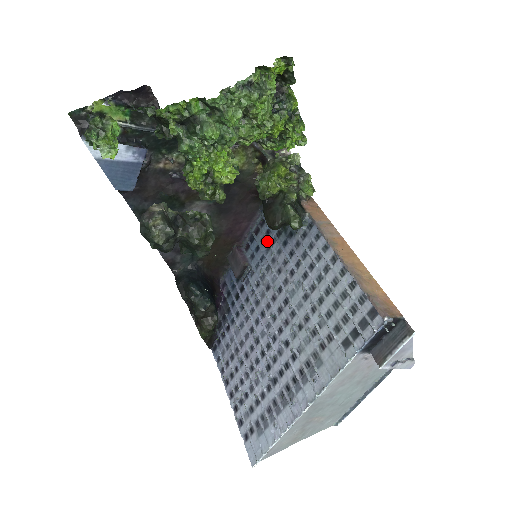
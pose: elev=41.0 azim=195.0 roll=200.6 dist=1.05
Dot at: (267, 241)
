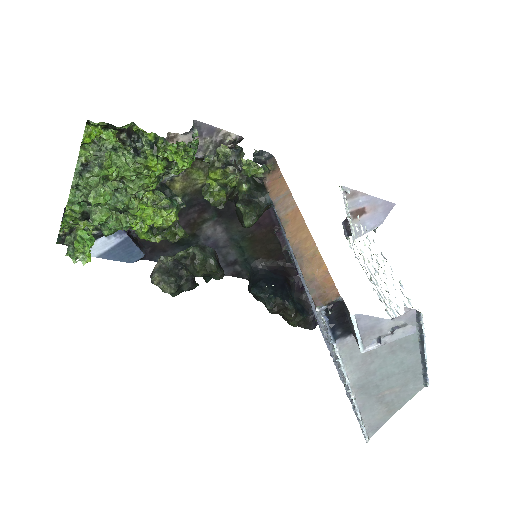
Dot at: occluded
